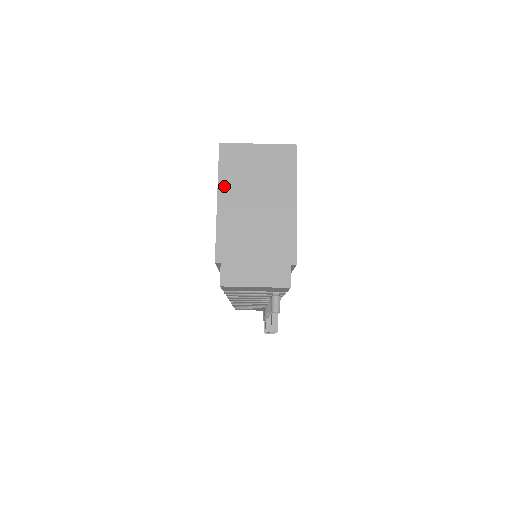
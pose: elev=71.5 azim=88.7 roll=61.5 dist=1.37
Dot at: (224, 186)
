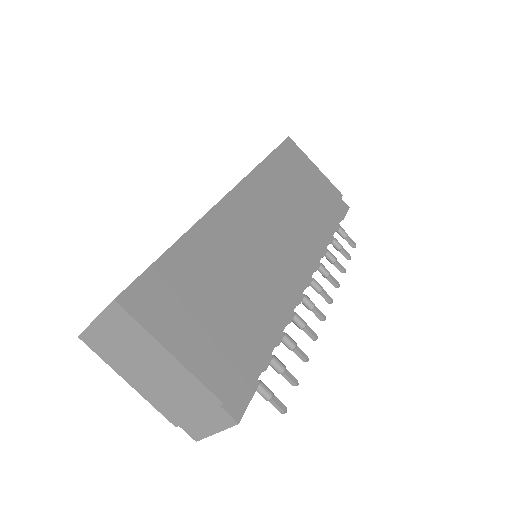
Dot at: (118, 369)
